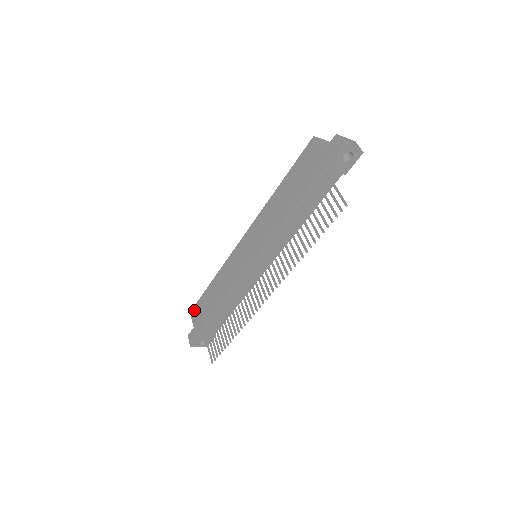
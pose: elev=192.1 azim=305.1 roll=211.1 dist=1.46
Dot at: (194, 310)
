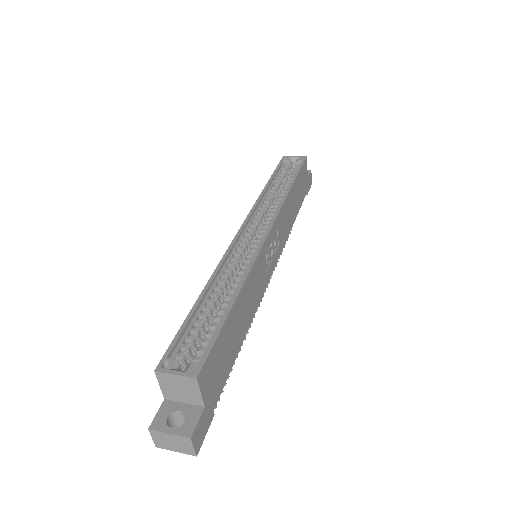
Dot at: occluded
